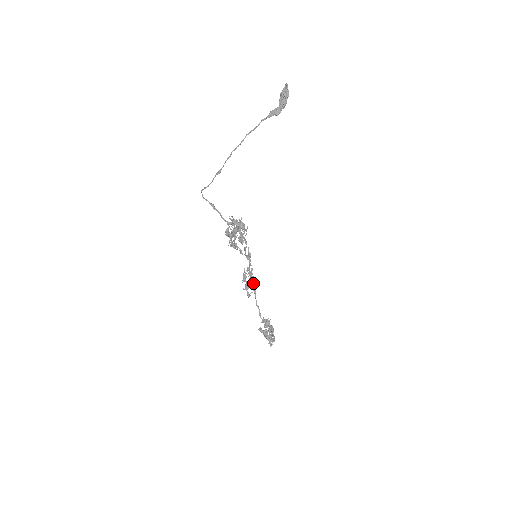
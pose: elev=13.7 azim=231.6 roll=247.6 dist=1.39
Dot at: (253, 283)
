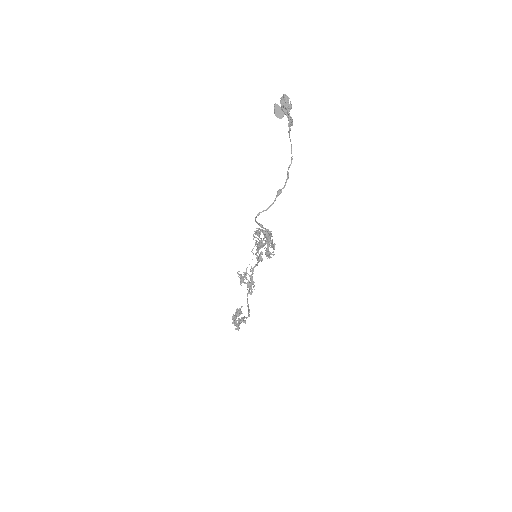
Dot at: (253, 281)
